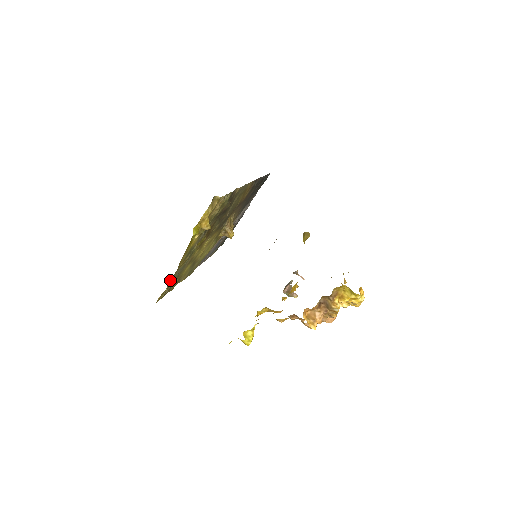
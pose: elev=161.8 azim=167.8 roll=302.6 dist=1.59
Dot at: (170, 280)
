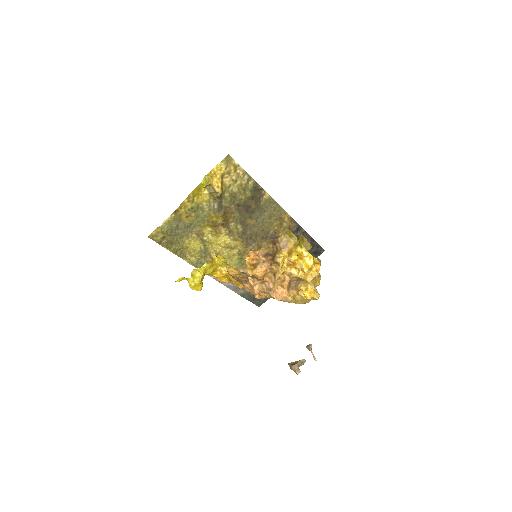
Dot at: (169, 221)
